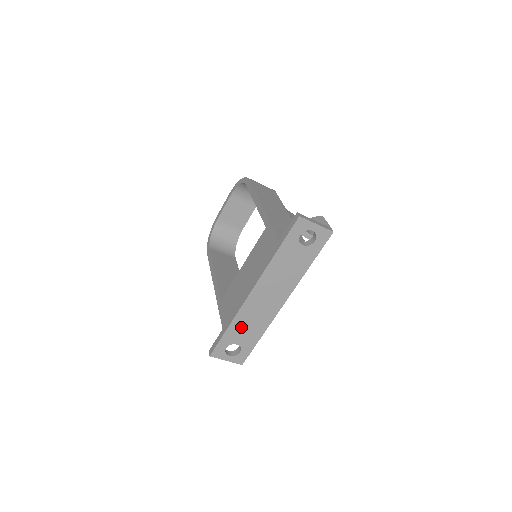
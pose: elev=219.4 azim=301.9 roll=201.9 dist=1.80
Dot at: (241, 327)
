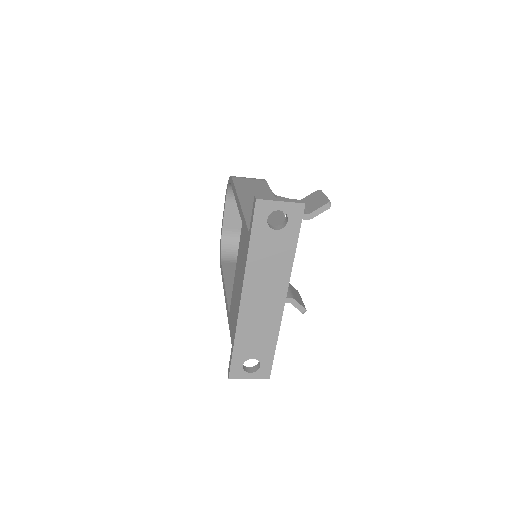
Dot at: (248, 339)
